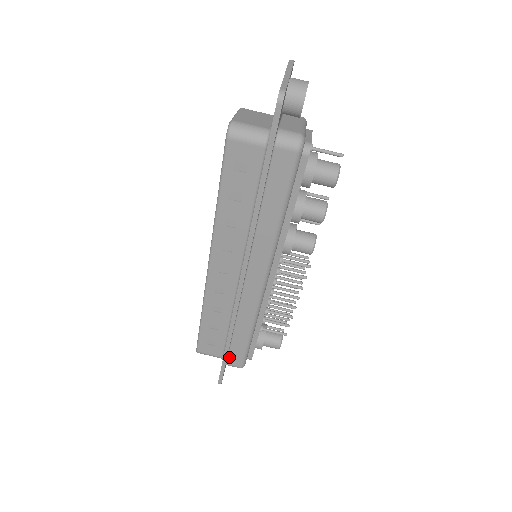
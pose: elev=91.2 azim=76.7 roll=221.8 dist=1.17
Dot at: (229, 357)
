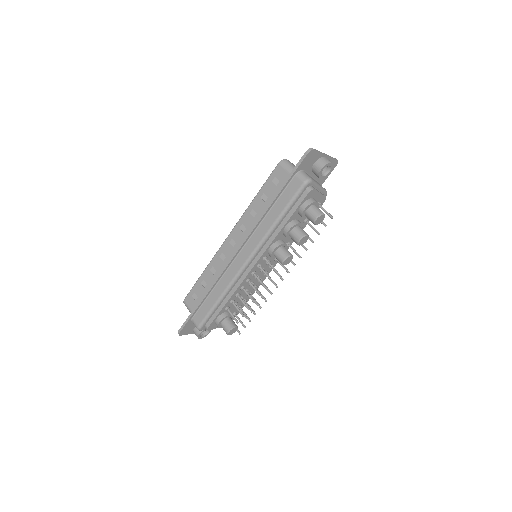
Dot at: (197, 313)
